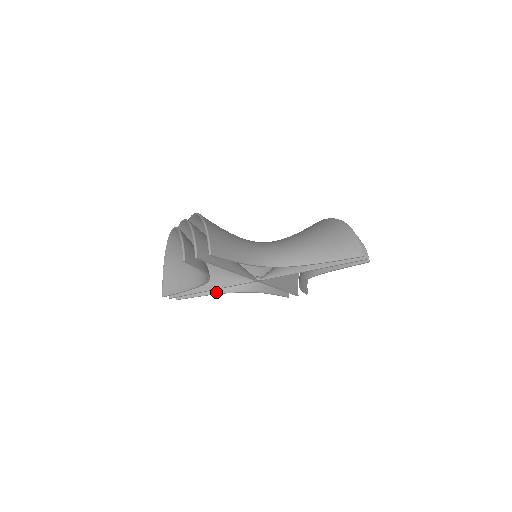
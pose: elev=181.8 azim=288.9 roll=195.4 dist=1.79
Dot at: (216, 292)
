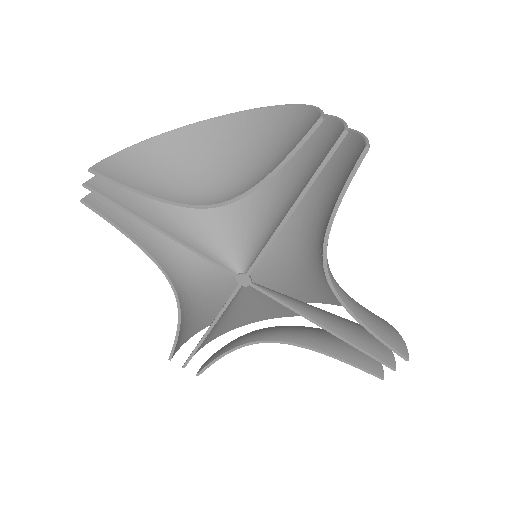
Dot at: (147, 248)
